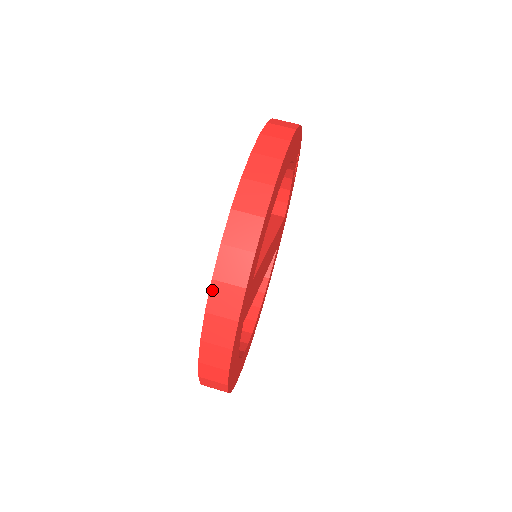
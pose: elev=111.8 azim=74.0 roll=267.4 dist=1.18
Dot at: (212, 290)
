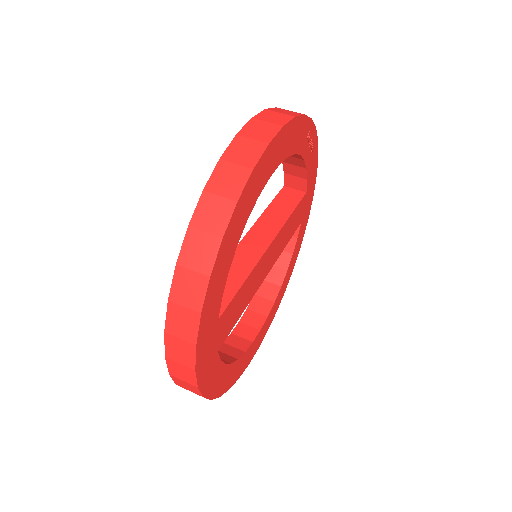
Dot at: (167, 341)
